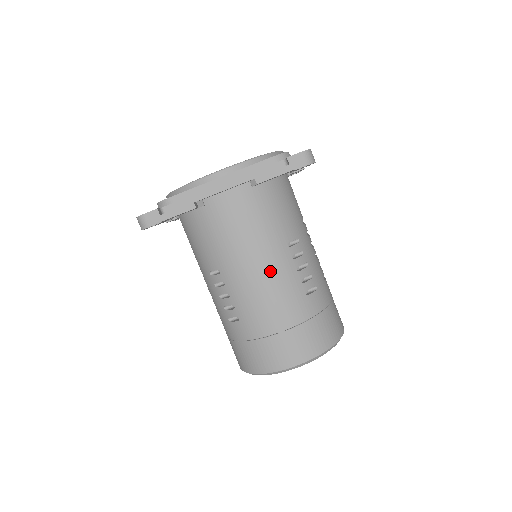
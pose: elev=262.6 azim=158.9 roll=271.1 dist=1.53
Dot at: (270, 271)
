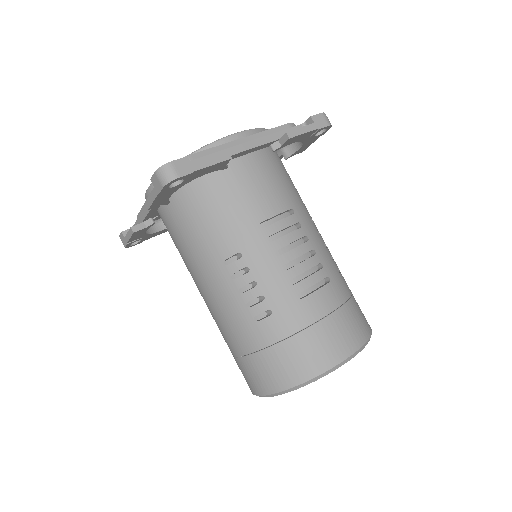
Dot at: (212, 292)
